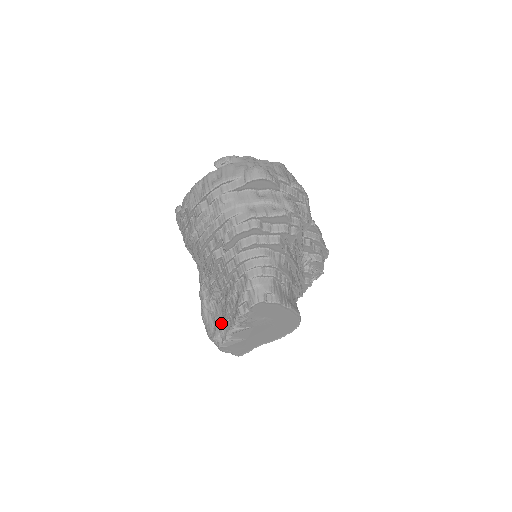
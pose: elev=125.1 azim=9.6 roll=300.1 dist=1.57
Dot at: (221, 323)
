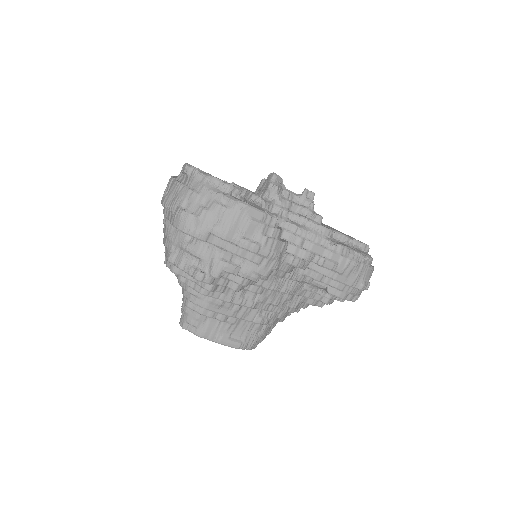
Dot at: occluded
